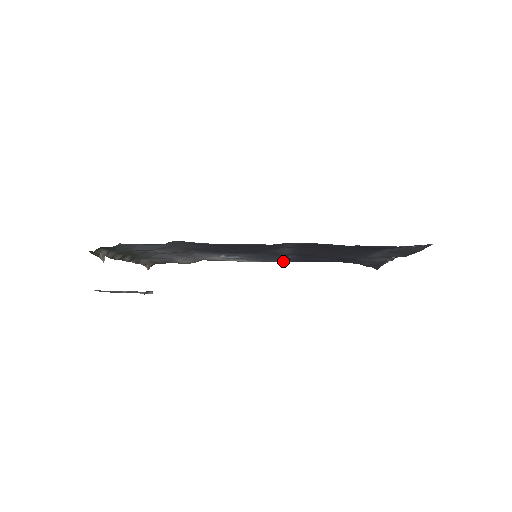
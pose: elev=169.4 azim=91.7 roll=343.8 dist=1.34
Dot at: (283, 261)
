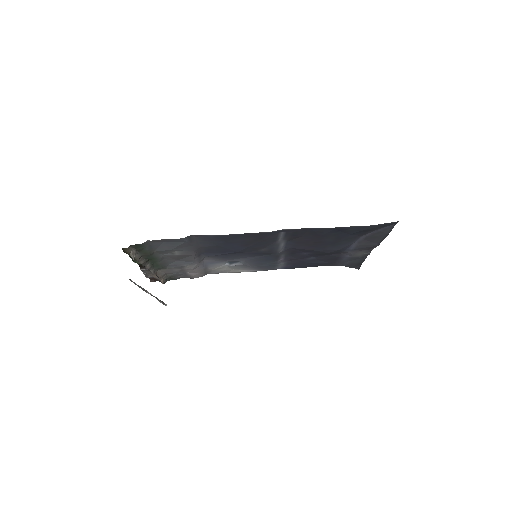
Dot at: (278, 267)
